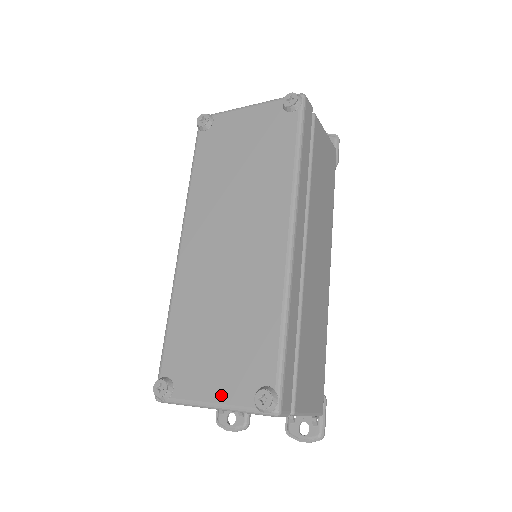
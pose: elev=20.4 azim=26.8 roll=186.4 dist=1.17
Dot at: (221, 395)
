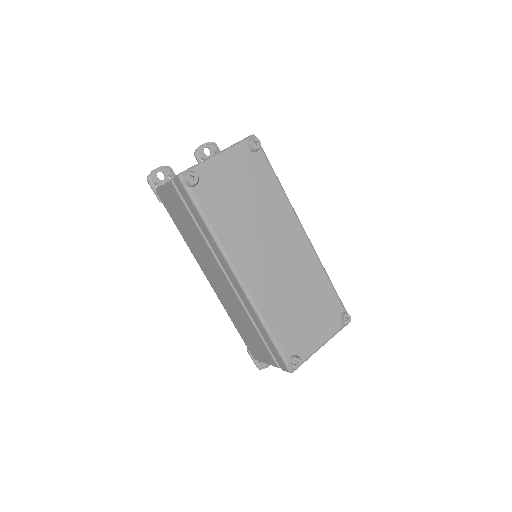
Dot at: (325, 336)
